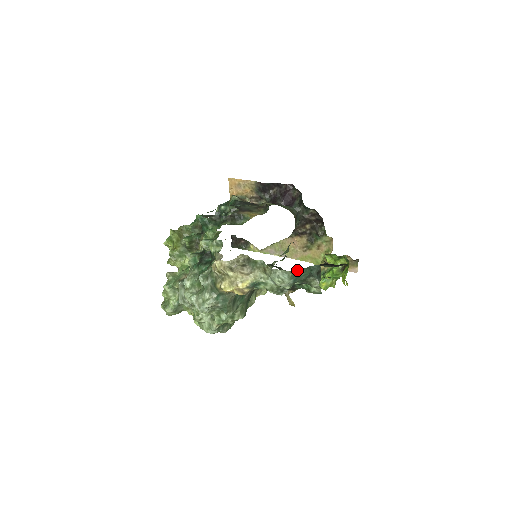
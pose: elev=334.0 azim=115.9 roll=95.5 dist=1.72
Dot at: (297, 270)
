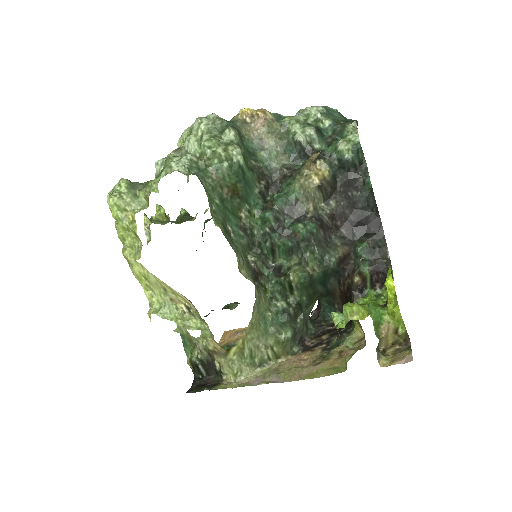
Dot at: (332, 109)
